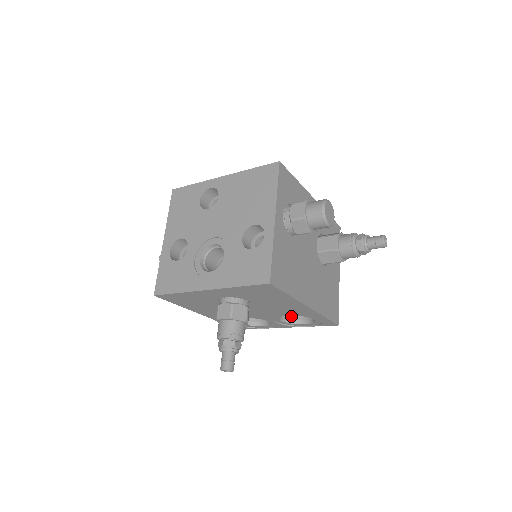
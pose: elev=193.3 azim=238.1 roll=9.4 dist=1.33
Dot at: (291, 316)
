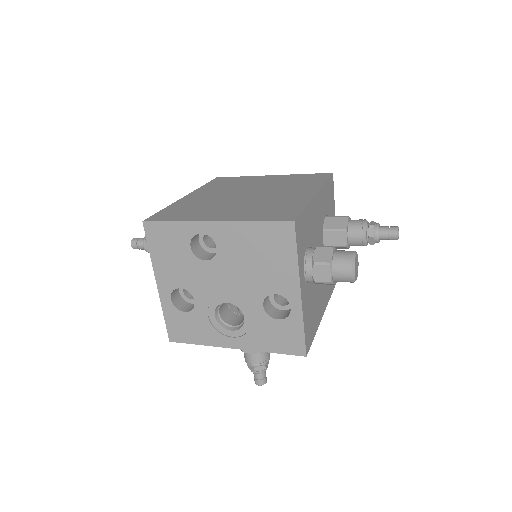
Dot at: occluded
